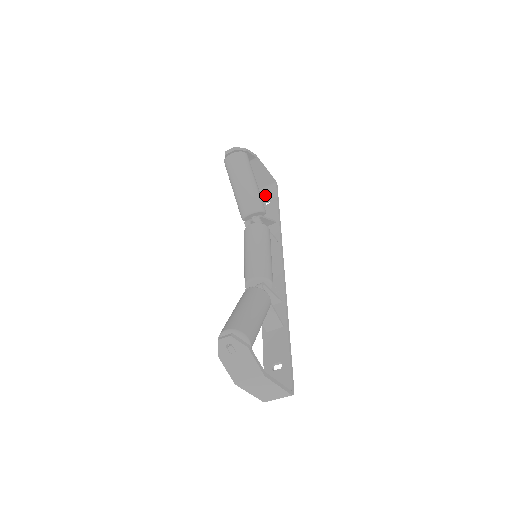
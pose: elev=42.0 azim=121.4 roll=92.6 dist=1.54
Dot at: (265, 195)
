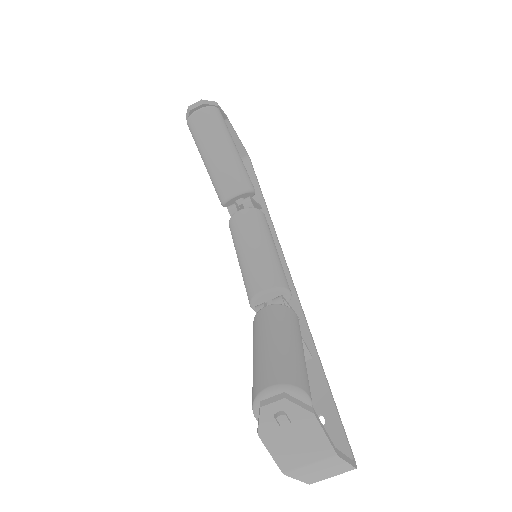
Dot at: occluded
